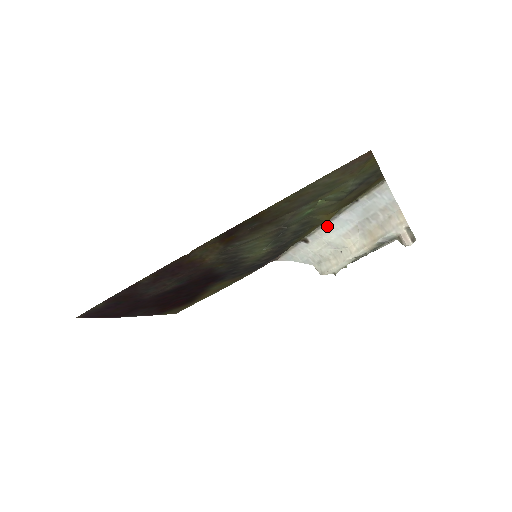
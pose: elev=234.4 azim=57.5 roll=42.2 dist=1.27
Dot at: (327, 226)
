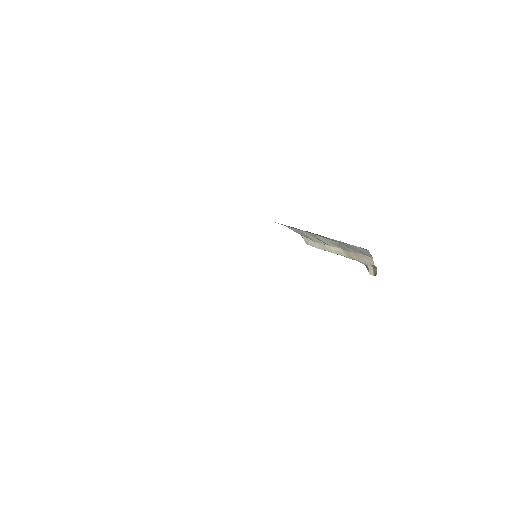
Dot at: (317, 234)
